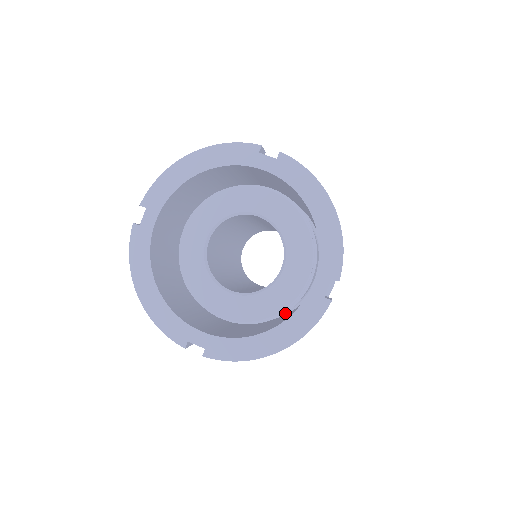
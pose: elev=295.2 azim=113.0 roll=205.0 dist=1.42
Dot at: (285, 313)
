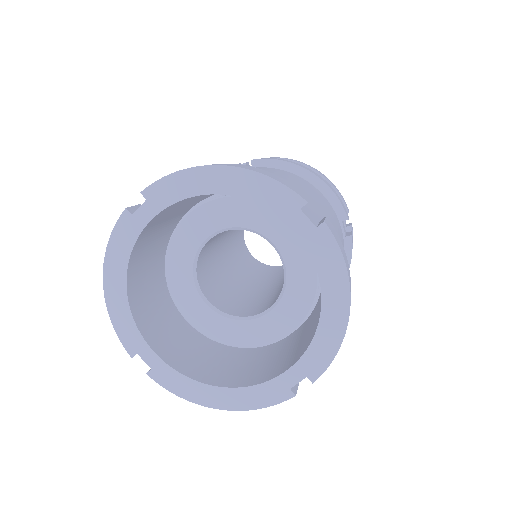
Dot at: occluded
